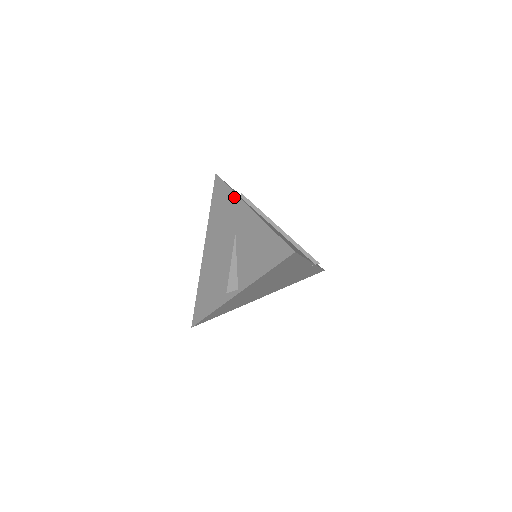
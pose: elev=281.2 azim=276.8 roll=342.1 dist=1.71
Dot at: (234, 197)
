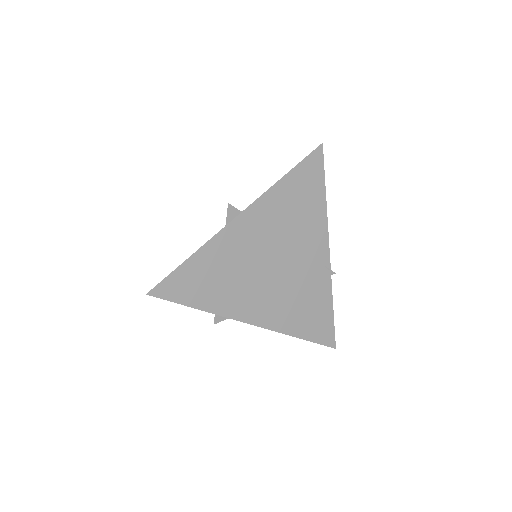
Dot at: occluded
